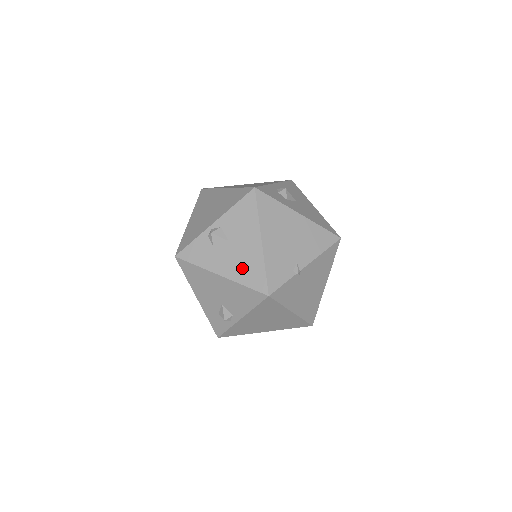
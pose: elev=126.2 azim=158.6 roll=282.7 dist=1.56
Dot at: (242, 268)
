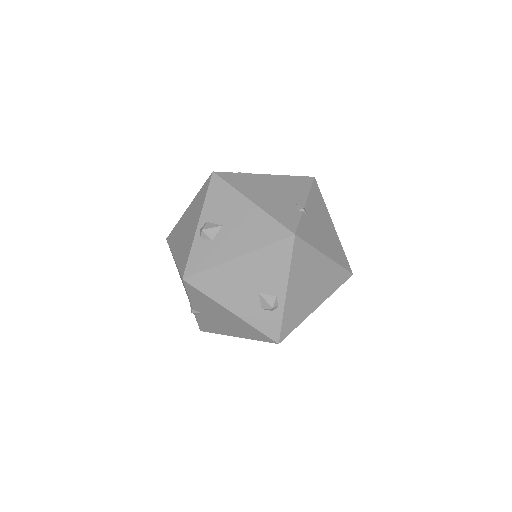
Dot at: (252, 235)
